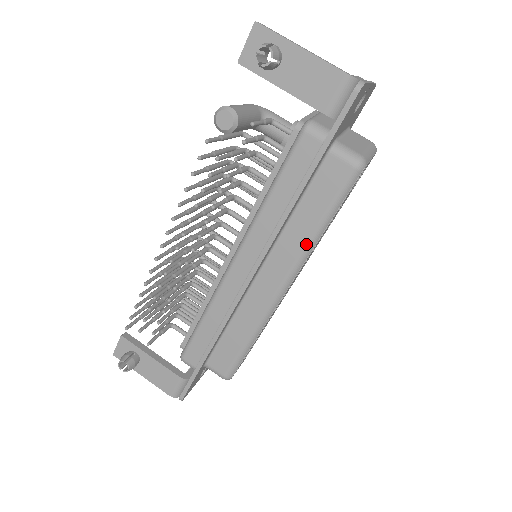
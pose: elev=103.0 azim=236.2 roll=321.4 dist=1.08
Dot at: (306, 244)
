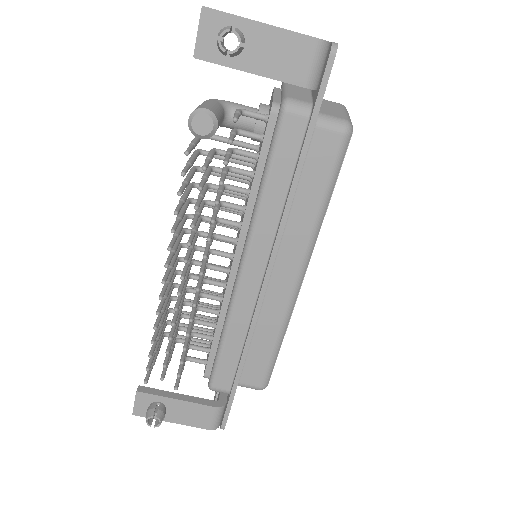
Dot at: (313, 226)
